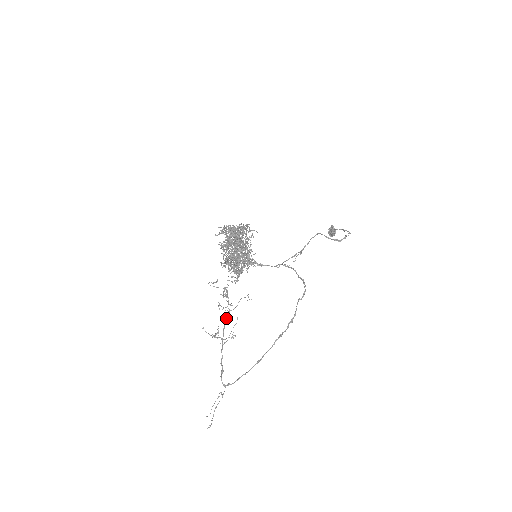
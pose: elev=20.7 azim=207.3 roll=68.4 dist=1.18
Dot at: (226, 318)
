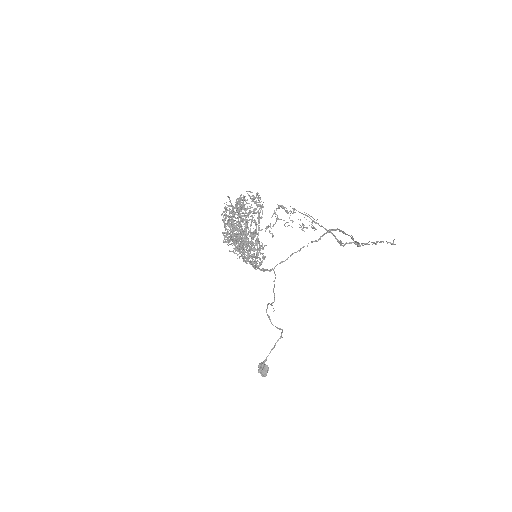
Dot at: occluded
